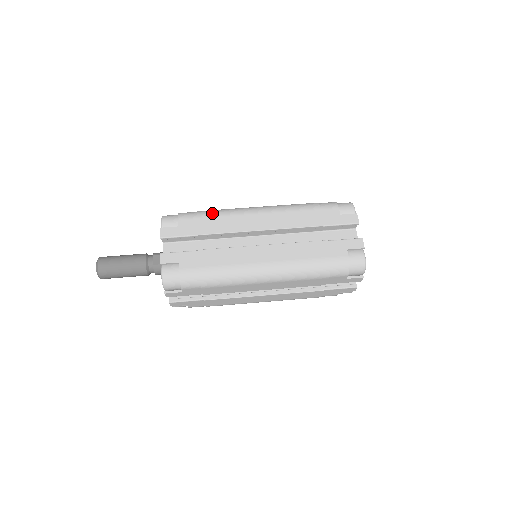
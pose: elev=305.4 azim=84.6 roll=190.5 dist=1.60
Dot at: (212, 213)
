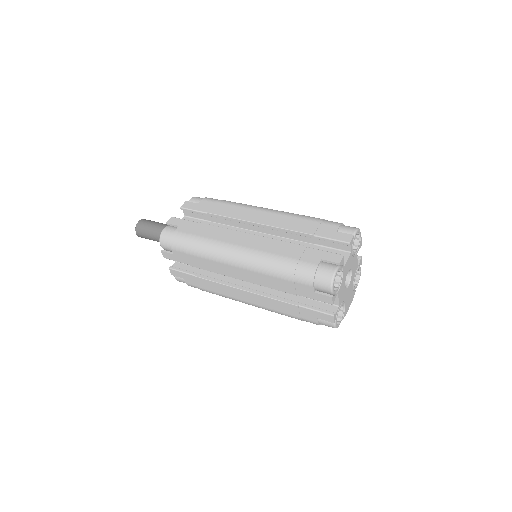
Dot at: (230, 202)
